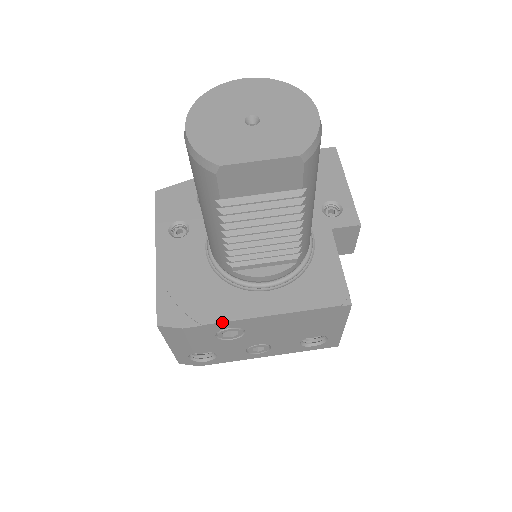
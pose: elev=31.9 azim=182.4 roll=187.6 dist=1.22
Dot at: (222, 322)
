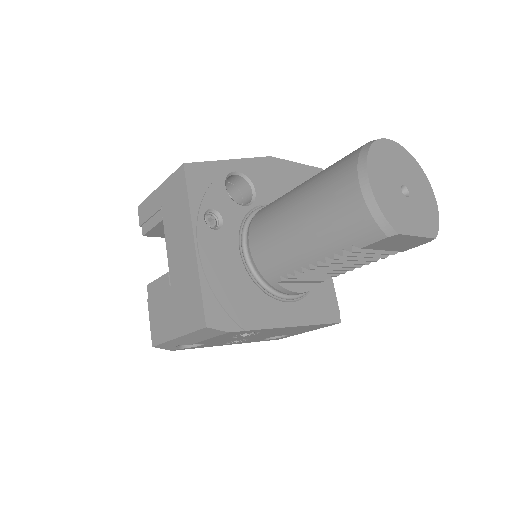
Dot at: (260, 329)
